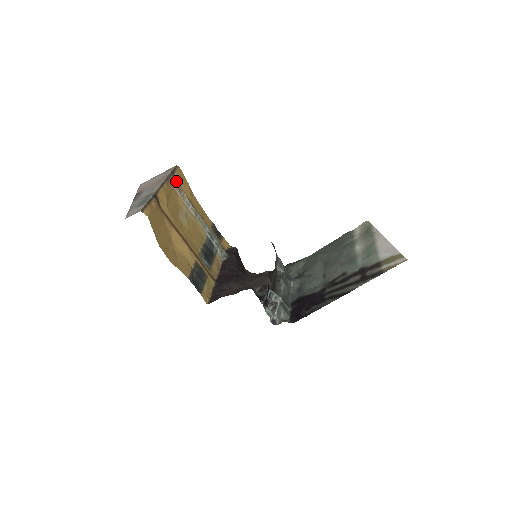
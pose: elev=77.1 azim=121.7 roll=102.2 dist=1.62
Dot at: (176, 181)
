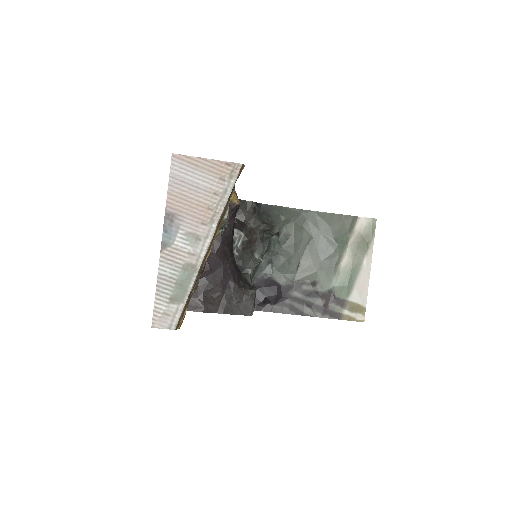
Dot at: occluded
